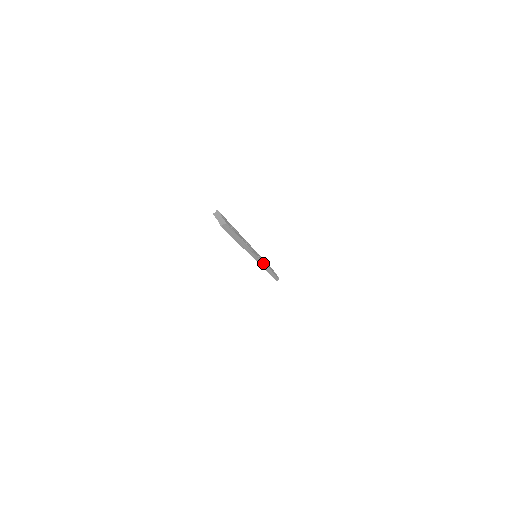
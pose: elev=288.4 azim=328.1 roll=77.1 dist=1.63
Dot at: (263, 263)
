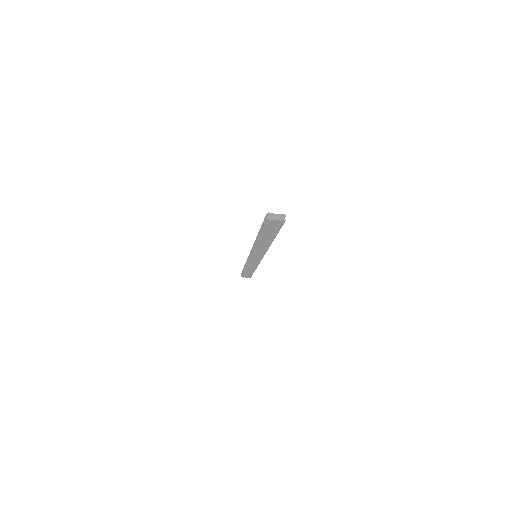
Dot at: occluded
